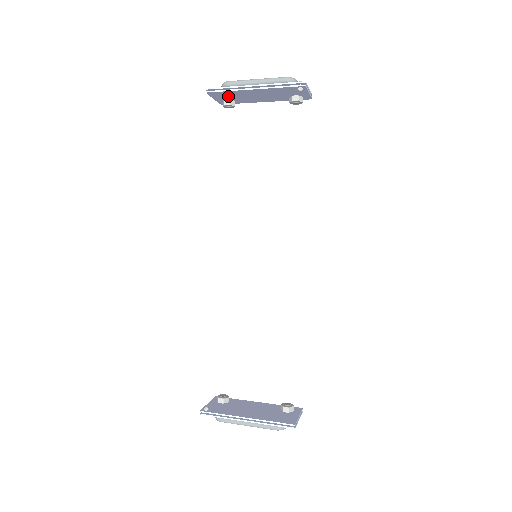
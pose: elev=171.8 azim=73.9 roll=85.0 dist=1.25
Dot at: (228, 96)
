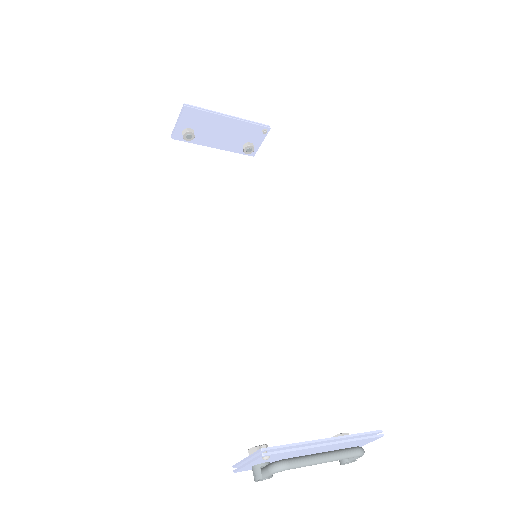
Dot at: (196, 123)
